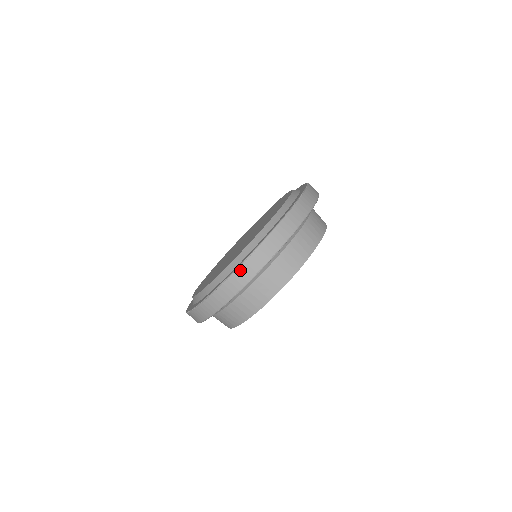
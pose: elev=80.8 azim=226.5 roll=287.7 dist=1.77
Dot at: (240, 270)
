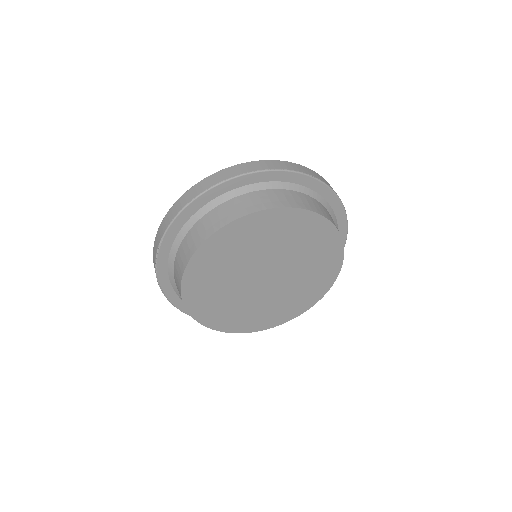
Dot at: (268, 161)
